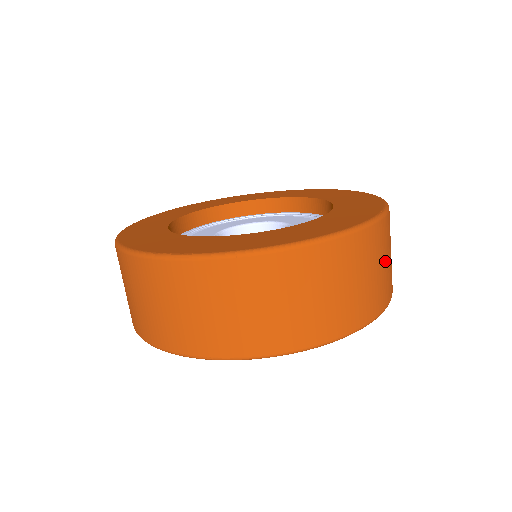
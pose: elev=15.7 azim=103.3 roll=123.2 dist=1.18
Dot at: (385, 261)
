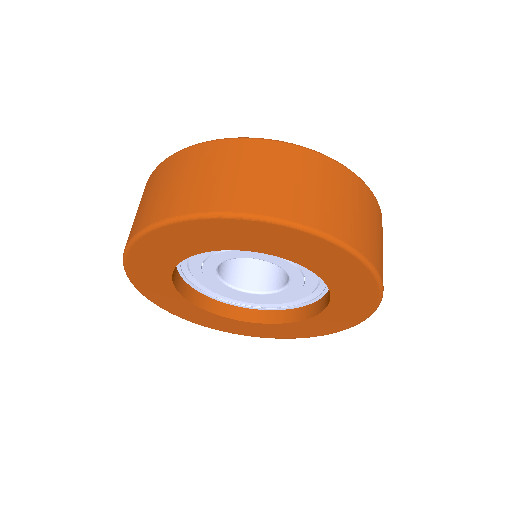
Dot at: (369, 222)
